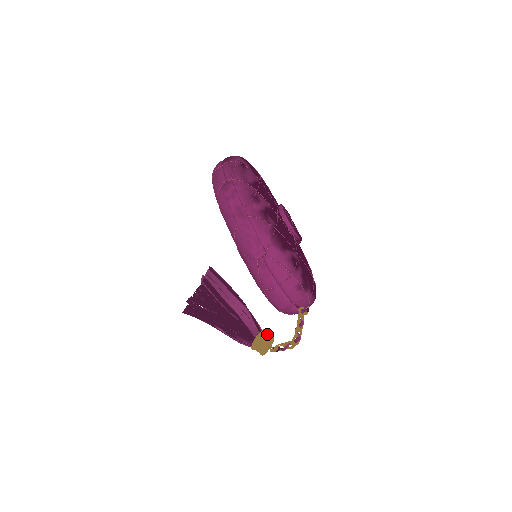
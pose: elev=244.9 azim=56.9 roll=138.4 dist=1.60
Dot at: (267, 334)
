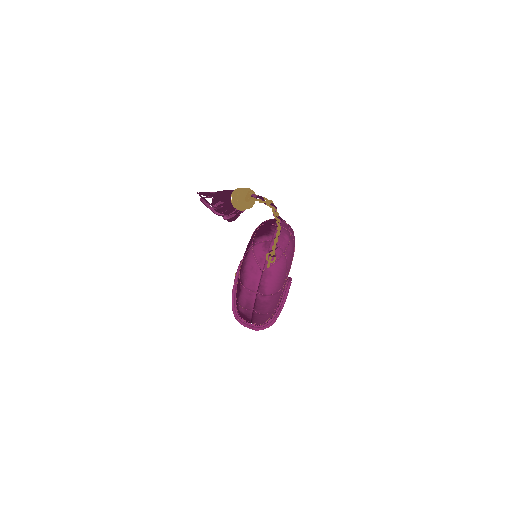
Dot at: occluded
